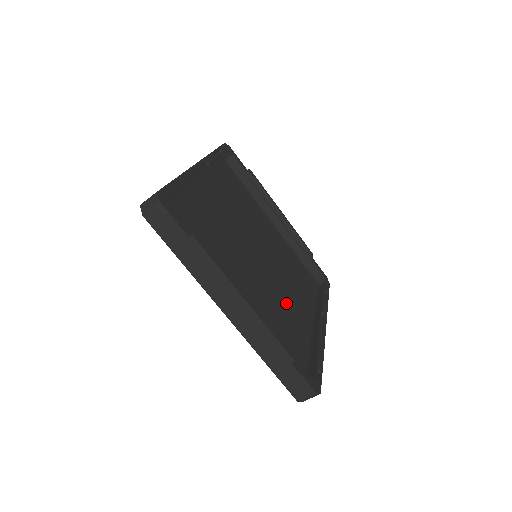
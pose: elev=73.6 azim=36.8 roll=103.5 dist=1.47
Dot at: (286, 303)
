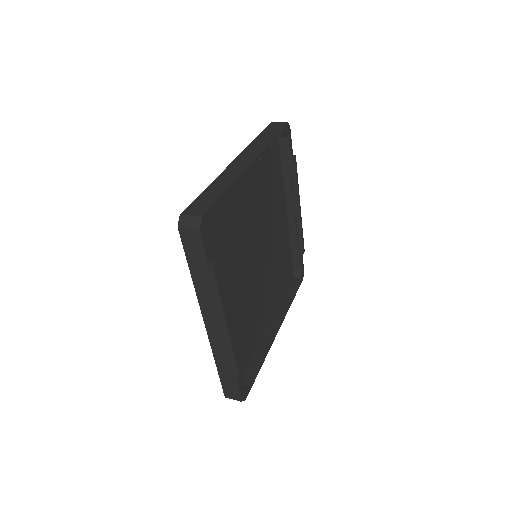
Dot at: (258, 305)
